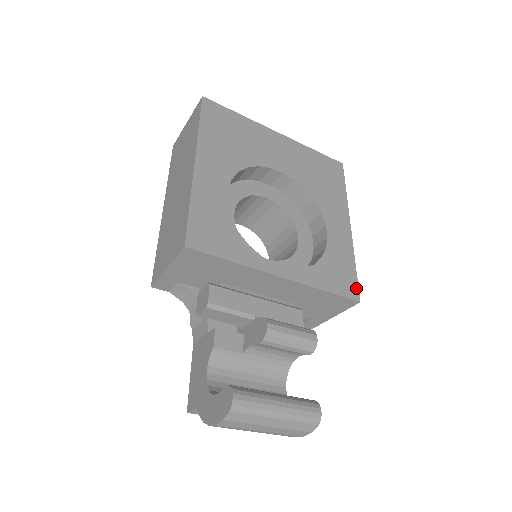
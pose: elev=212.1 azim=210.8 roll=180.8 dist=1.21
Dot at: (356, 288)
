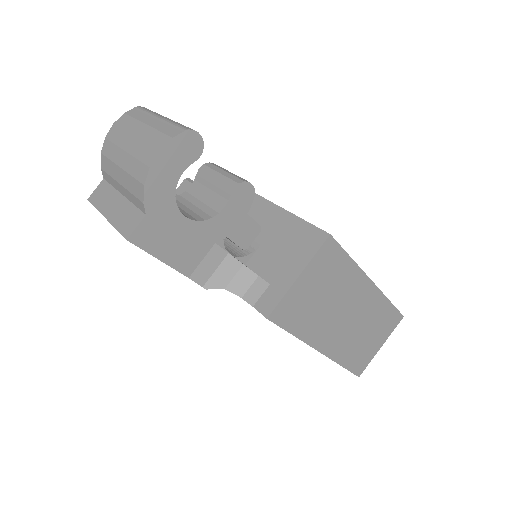
Dot at: (335, 241)
